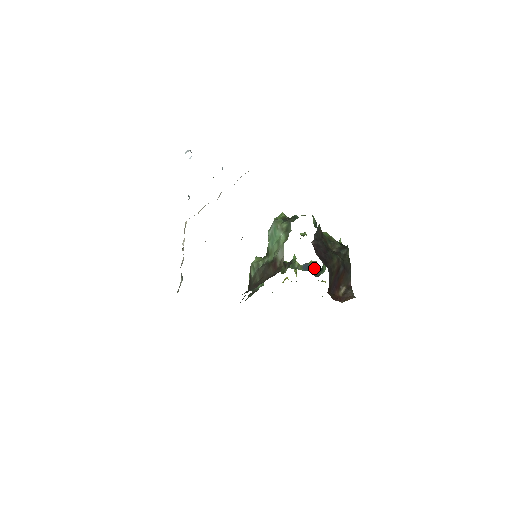
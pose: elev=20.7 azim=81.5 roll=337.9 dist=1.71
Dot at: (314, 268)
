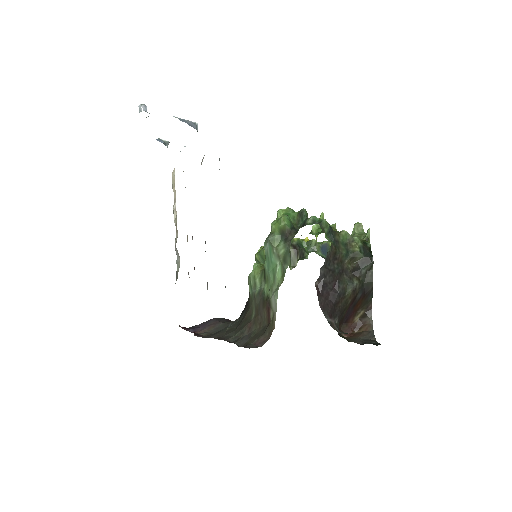
Dot at: occluded
